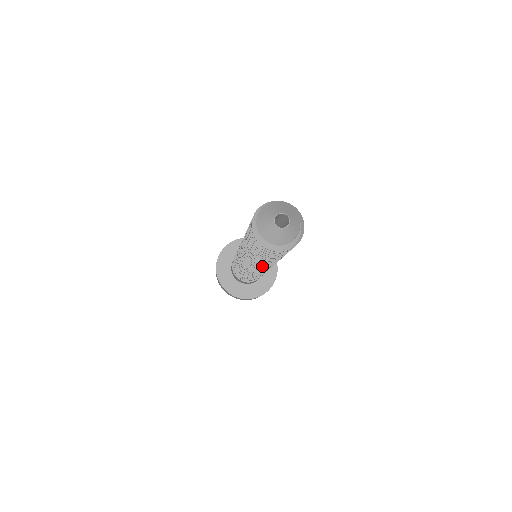
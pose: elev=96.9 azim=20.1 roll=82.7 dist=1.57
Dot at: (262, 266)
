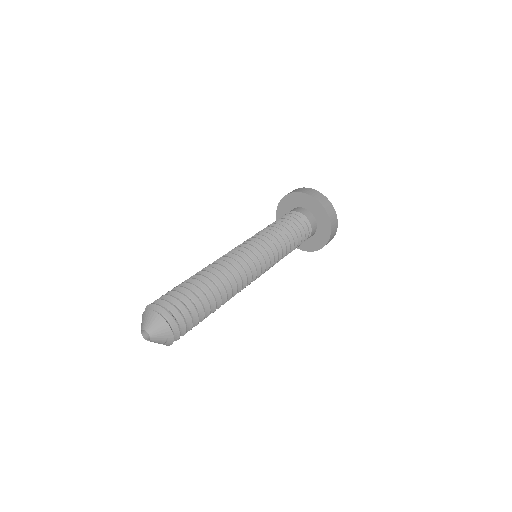
Dot at: occluded
